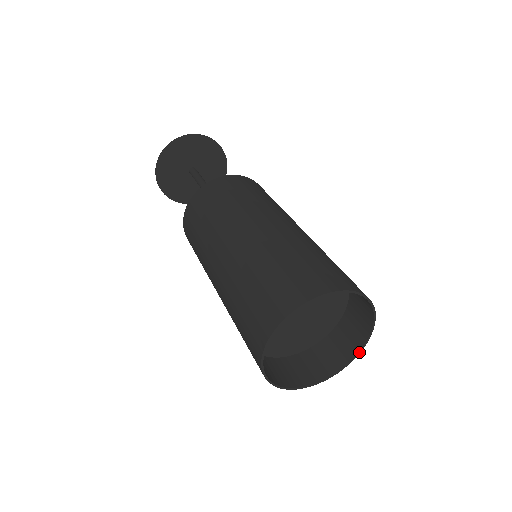
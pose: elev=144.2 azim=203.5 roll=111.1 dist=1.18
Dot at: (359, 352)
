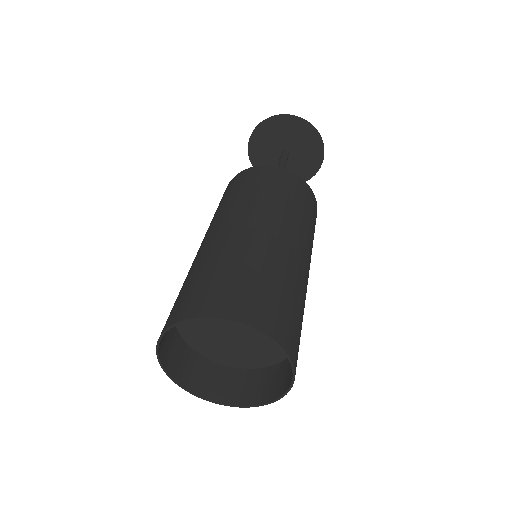
Dot at: (291, 385)
